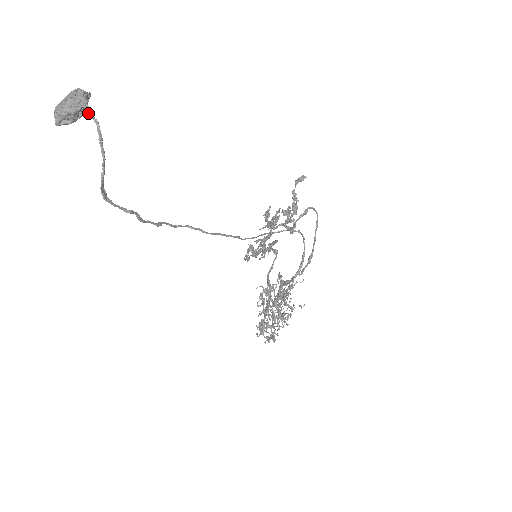
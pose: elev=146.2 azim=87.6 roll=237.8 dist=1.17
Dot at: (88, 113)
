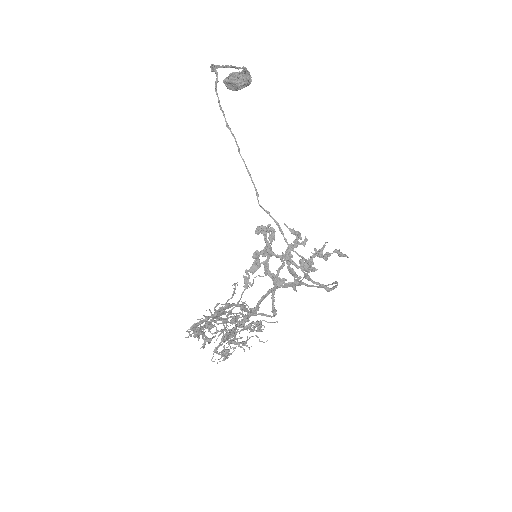
Dot at: (244, 67)
